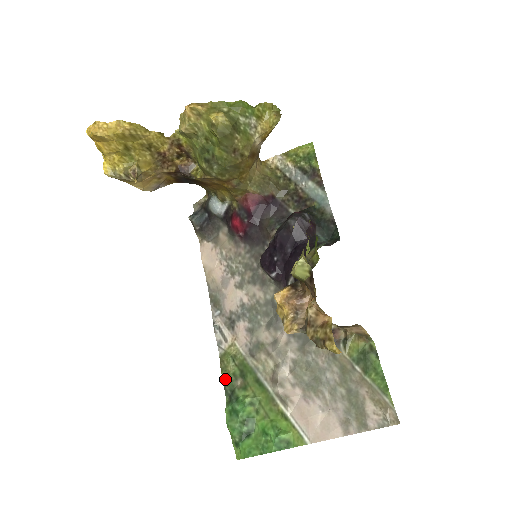
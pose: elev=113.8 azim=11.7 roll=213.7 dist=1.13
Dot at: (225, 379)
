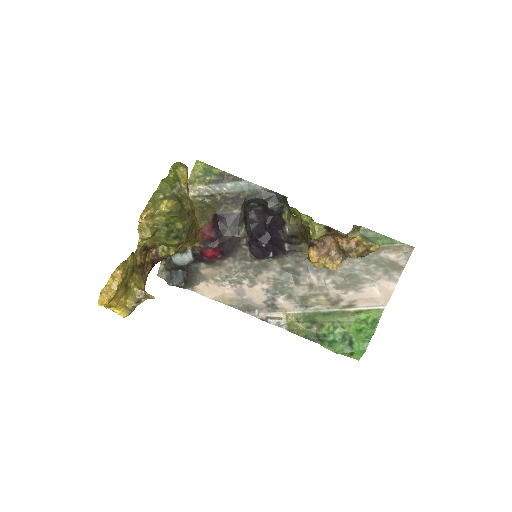
Dot at: (305, 336)
